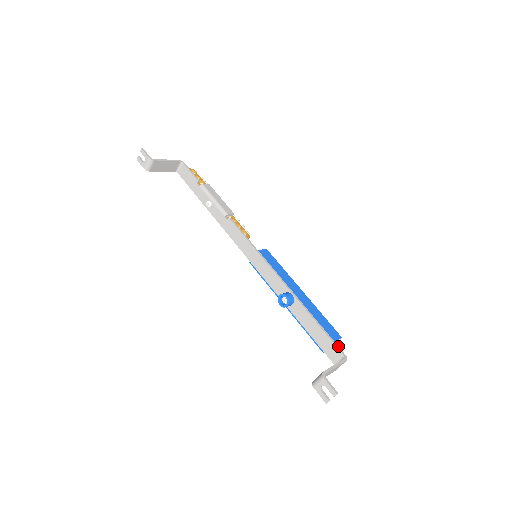
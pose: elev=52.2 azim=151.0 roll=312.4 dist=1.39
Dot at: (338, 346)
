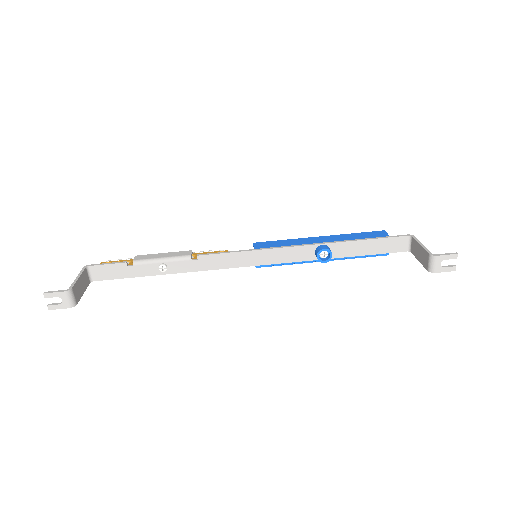
Dot at: (396, 236)
